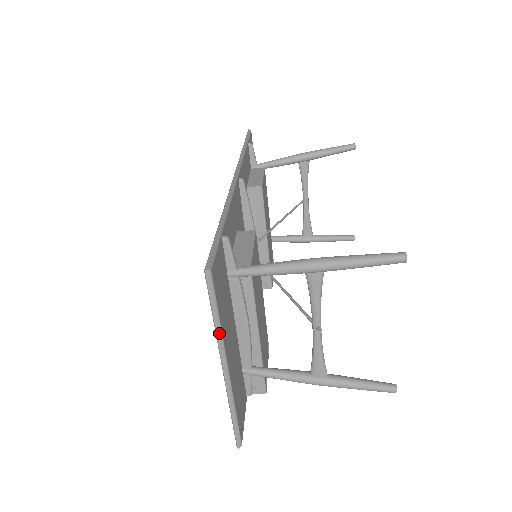
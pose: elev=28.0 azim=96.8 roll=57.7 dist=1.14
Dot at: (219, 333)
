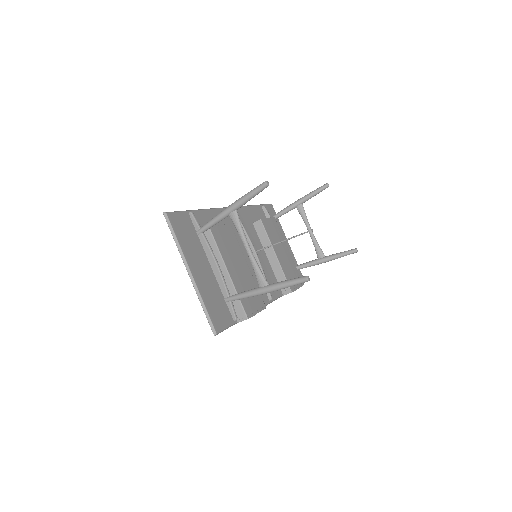
Dot at: (179, 249)
